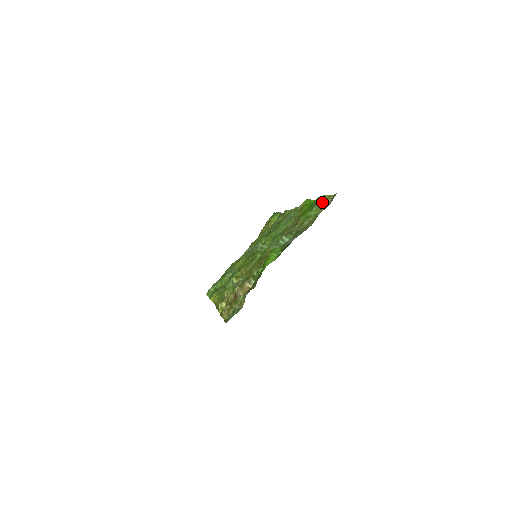
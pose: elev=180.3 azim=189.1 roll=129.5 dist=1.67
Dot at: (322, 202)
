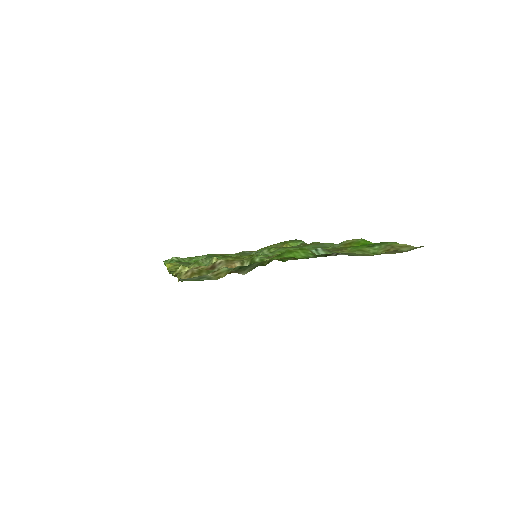
Dot at: (393, 246)
